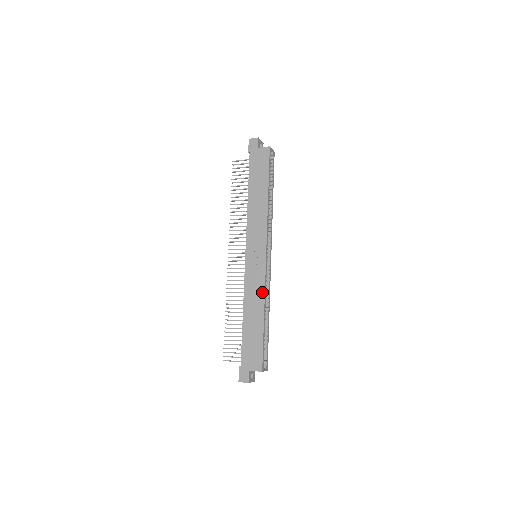
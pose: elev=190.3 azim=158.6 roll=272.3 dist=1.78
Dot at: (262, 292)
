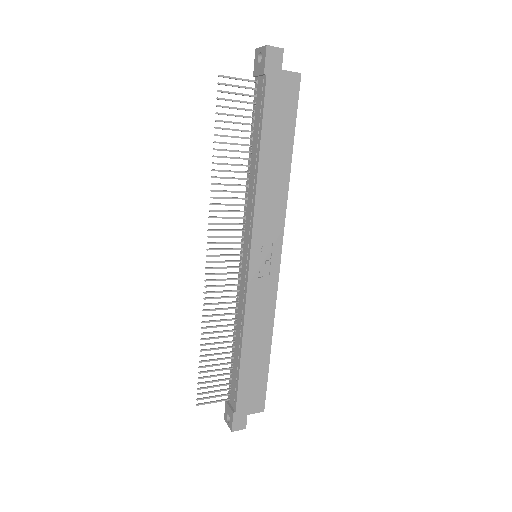
Dot at: (271, 313)
